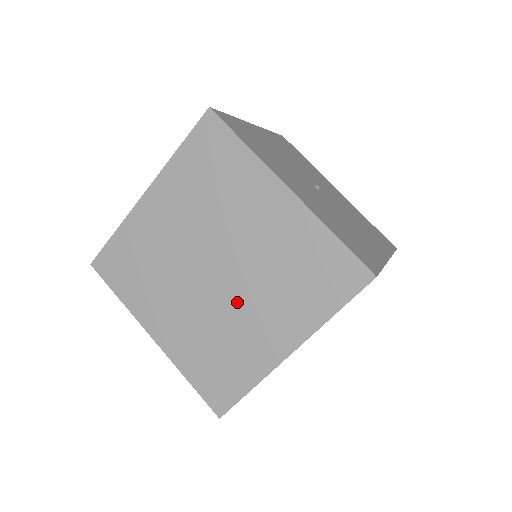
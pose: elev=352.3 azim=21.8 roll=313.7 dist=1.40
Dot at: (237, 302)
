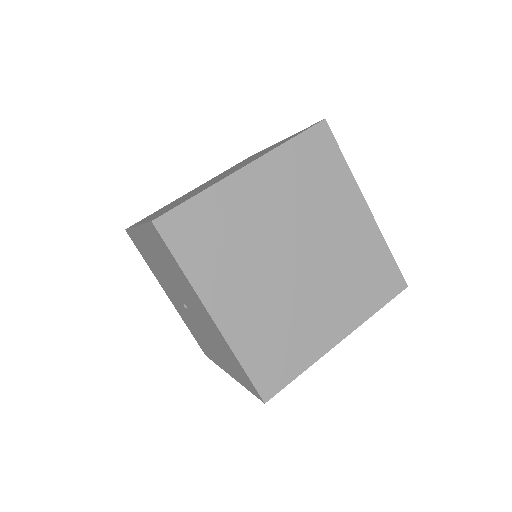
Dot at: (309, 291)
